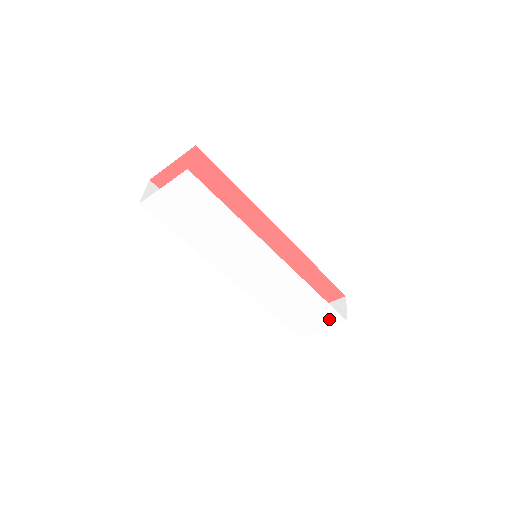
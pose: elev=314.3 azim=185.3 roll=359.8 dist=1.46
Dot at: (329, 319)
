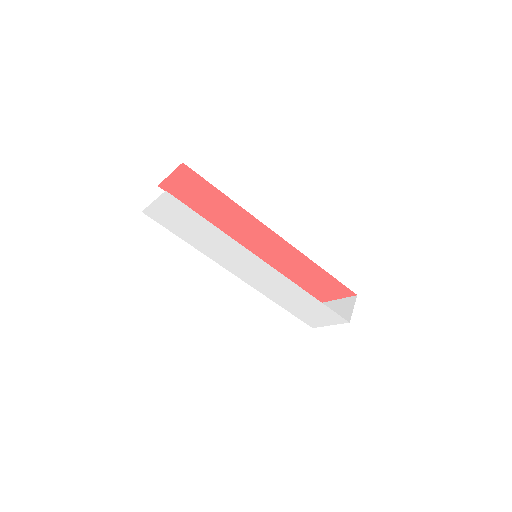
Dot at: (332, 318)
